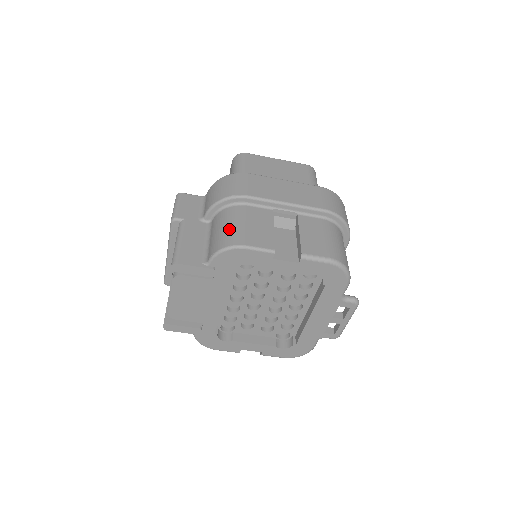
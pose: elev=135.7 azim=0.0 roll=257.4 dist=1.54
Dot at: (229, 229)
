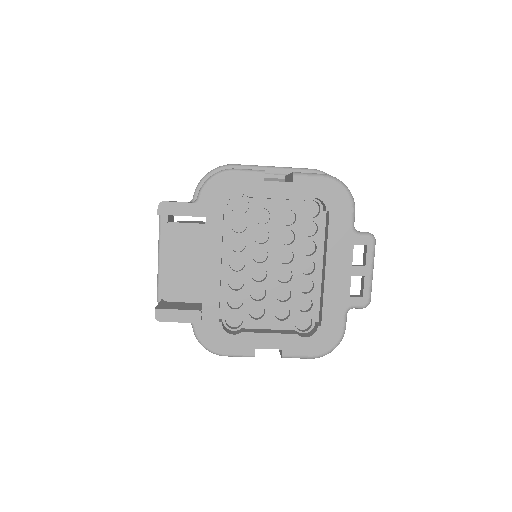
Dot at: occluded
